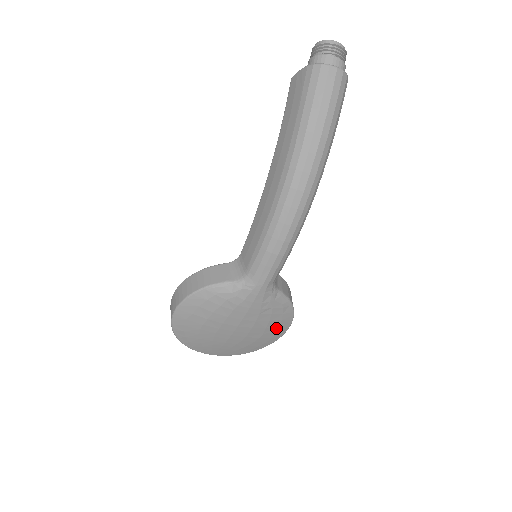
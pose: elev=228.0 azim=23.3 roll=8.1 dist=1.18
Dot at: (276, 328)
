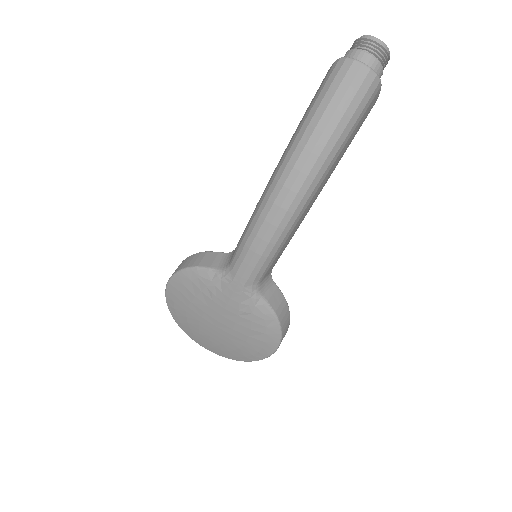
Dot at: (261, 341)
